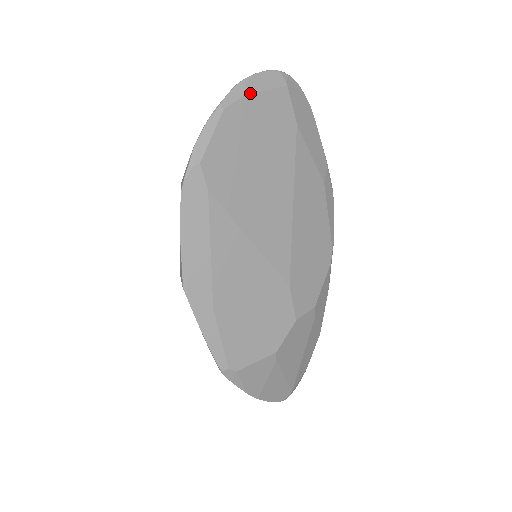
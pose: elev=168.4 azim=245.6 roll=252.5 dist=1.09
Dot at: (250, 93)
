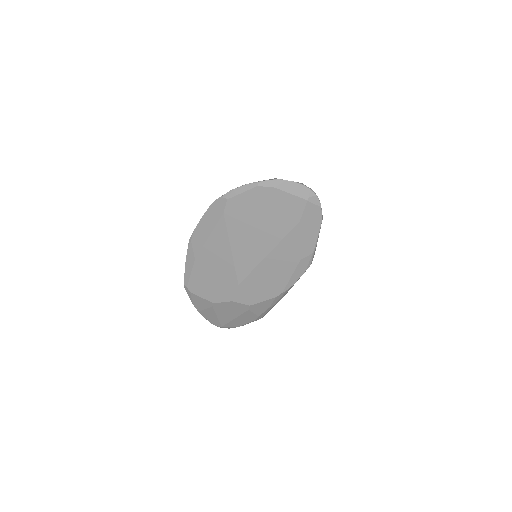
Dot at: (280, 189)
